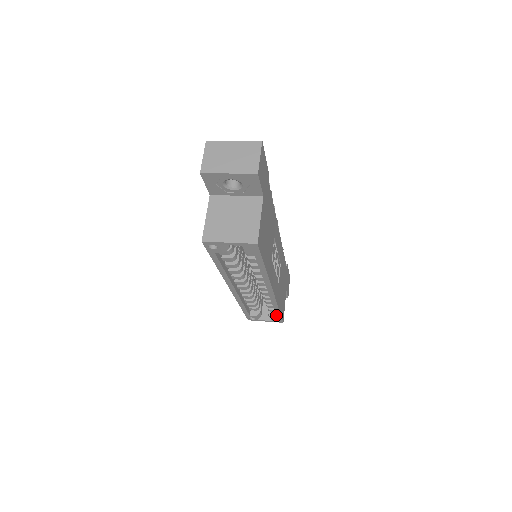
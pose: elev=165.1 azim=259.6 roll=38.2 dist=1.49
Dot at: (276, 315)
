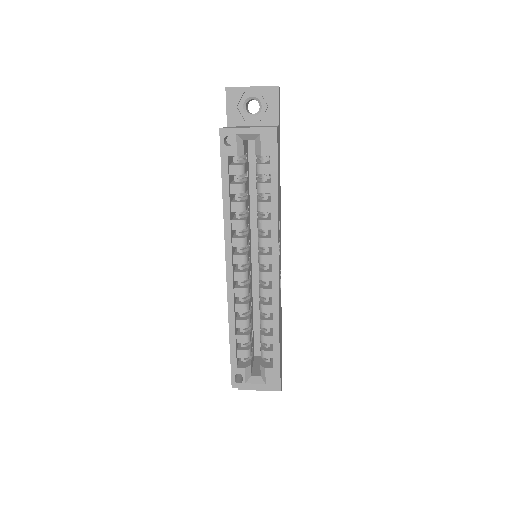
Dot at: (273, 358)
